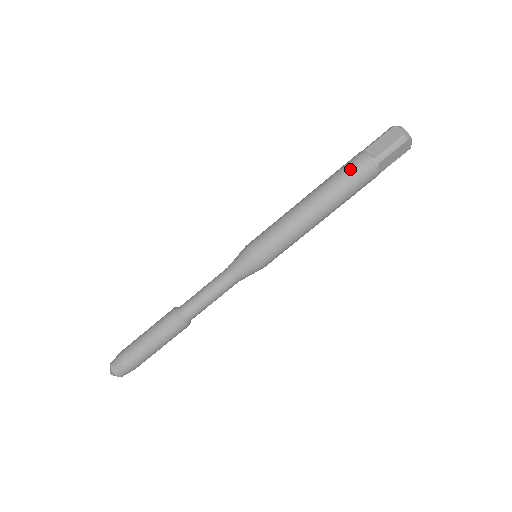
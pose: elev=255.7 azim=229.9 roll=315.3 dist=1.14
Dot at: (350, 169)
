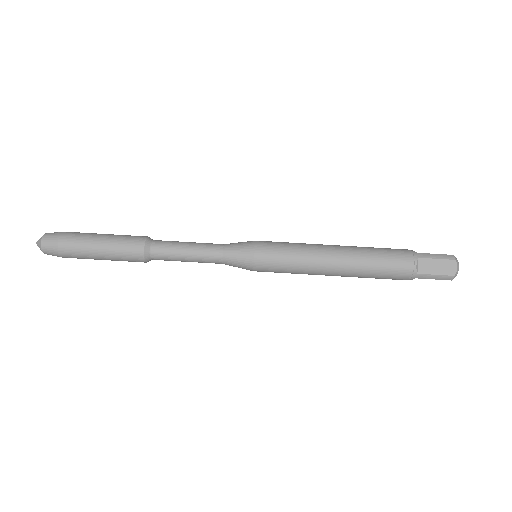
Dot at: (390, 248)
